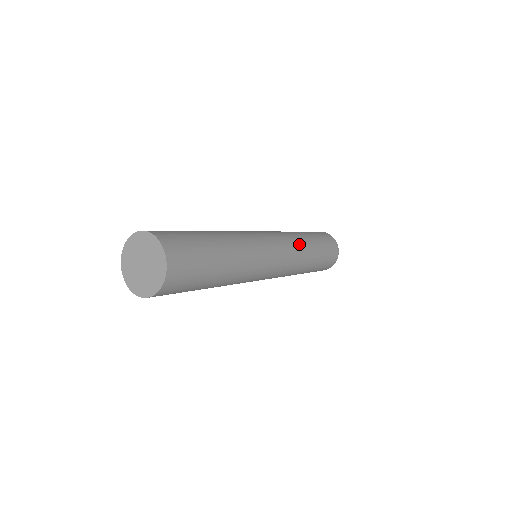
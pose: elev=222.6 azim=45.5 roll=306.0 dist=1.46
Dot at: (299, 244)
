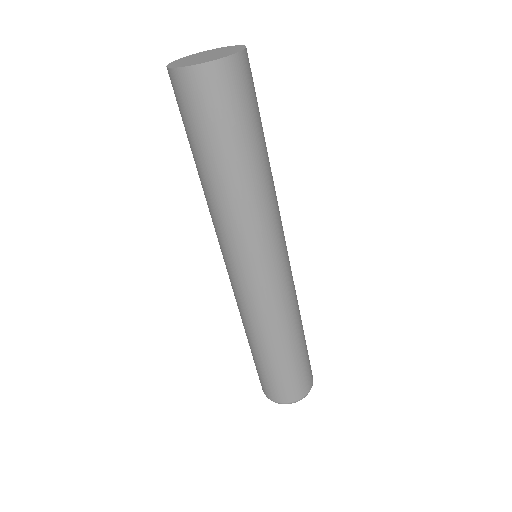
Dot at: occluded
